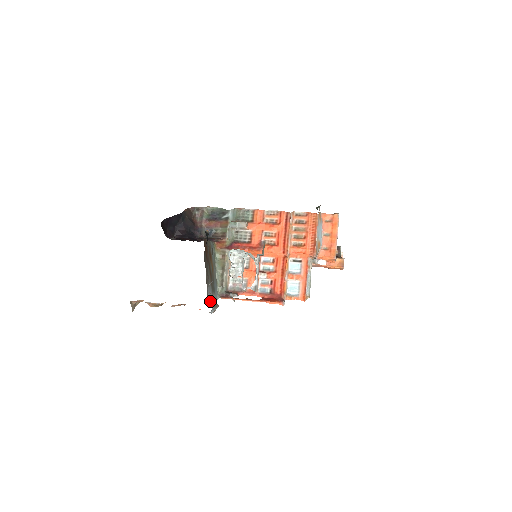
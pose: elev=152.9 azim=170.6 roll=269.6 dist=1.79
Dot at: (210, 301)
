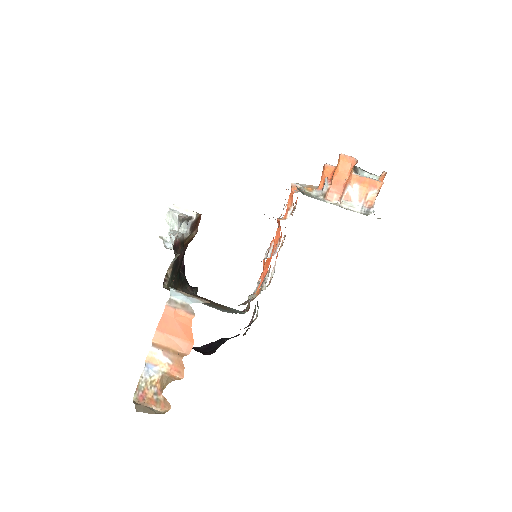
Dot at: occluded
